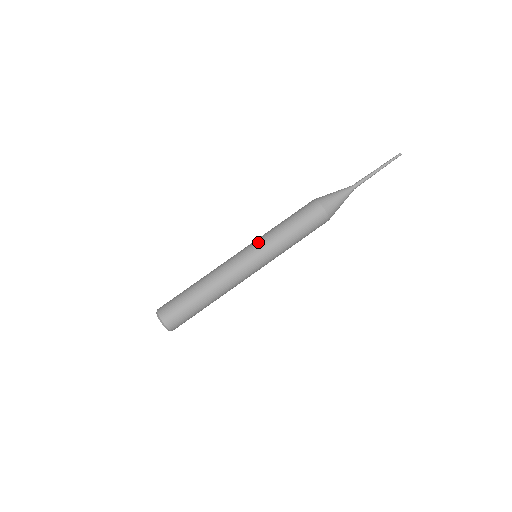
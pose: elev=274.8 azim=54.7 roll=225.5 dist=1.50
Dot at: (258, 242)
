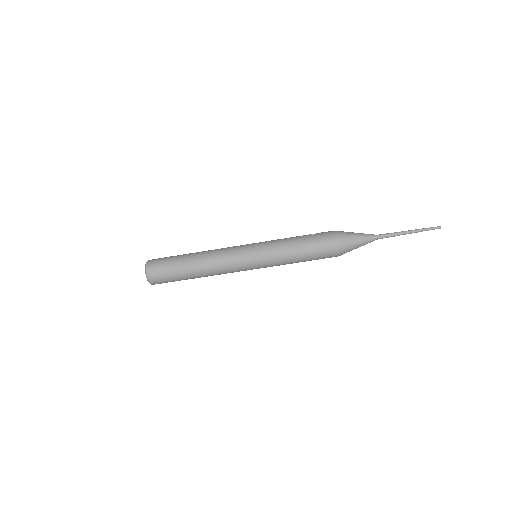
Dot at: (264, 256)
